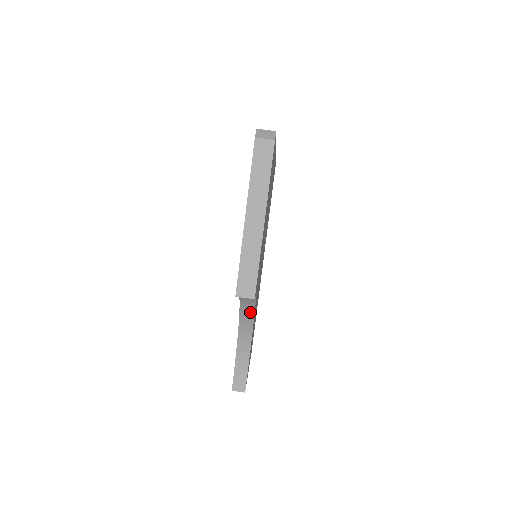
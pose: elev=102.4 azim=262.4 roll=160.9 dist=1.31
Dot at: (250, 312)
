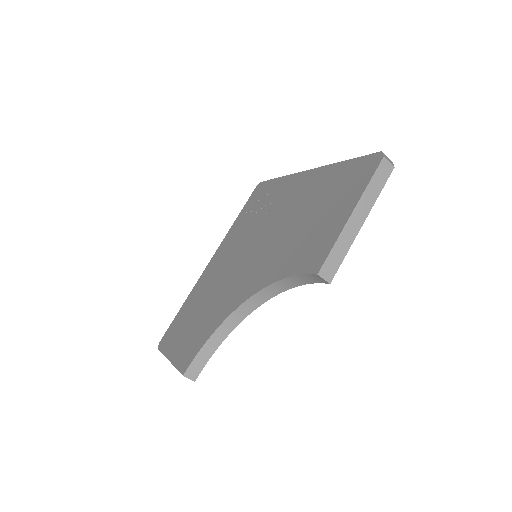
Dot at: (260, 301)
